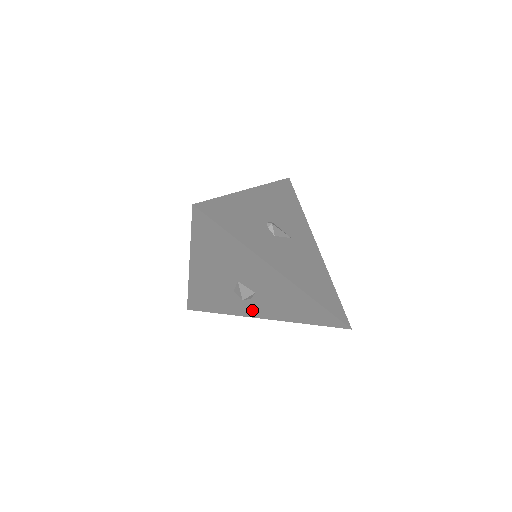
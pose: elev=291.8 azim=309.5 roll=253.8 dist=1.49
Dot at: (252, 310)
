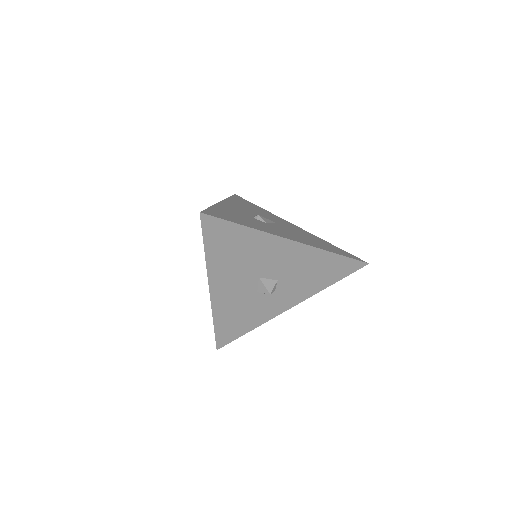
Dot at: (279, 304)
